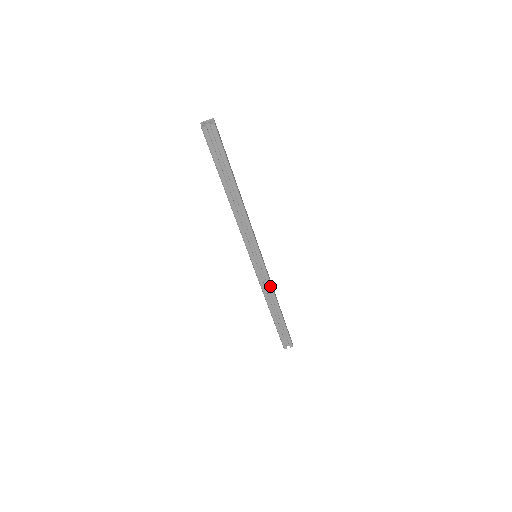
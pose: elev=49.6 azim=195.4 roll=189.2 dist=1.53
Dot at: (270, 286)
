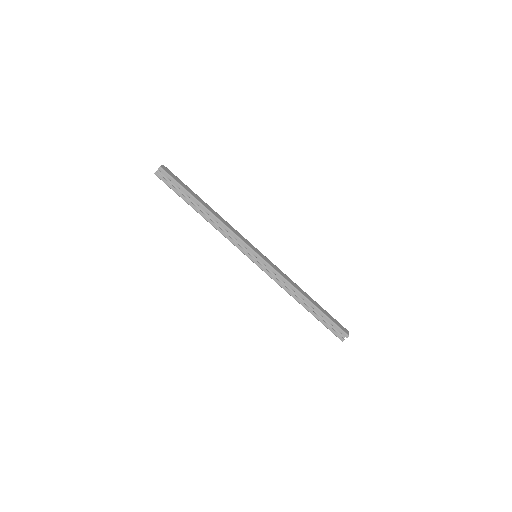
Dot at: (283, 279)
